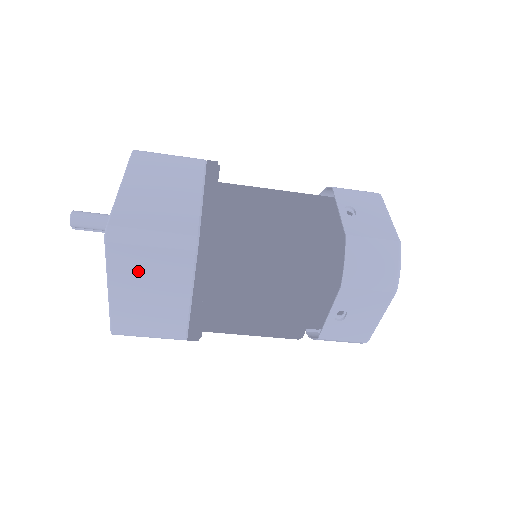
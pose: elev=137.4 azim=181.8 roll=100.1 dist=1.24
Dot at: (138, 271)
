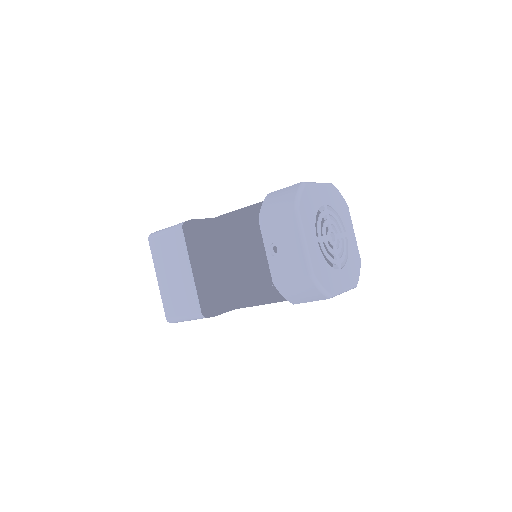
Dot at: (164, 256)
